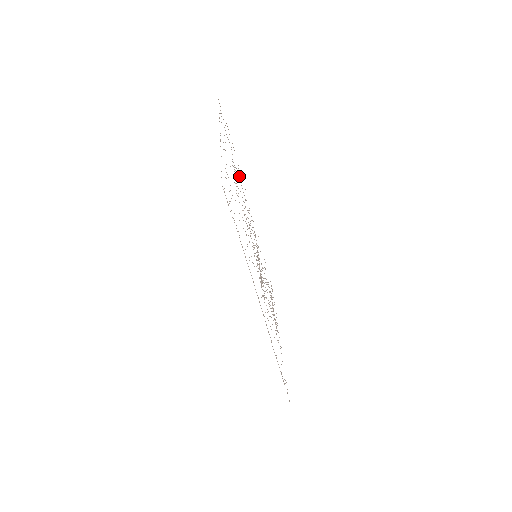
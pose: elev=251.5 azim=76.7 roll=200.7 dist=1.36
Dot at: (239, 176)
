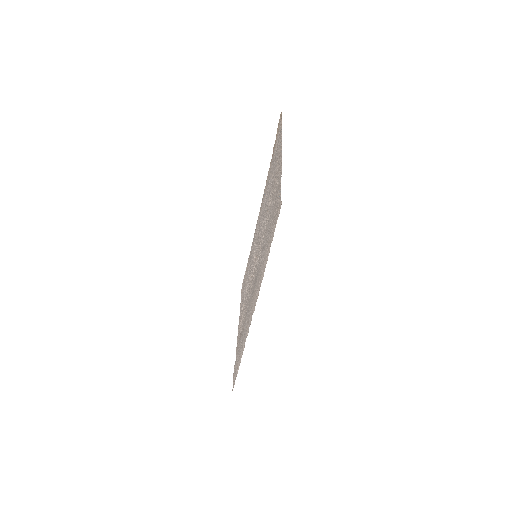
Dot at: occluded
